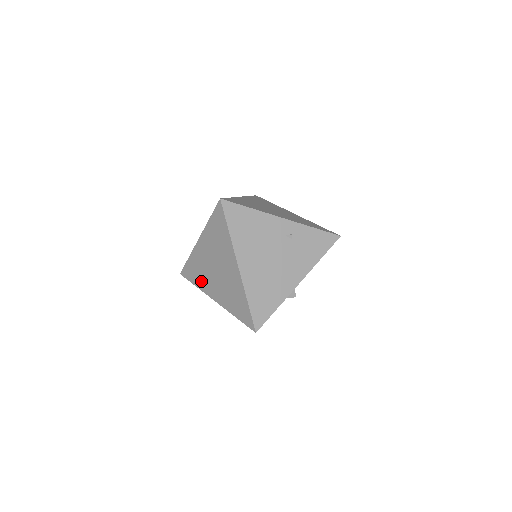
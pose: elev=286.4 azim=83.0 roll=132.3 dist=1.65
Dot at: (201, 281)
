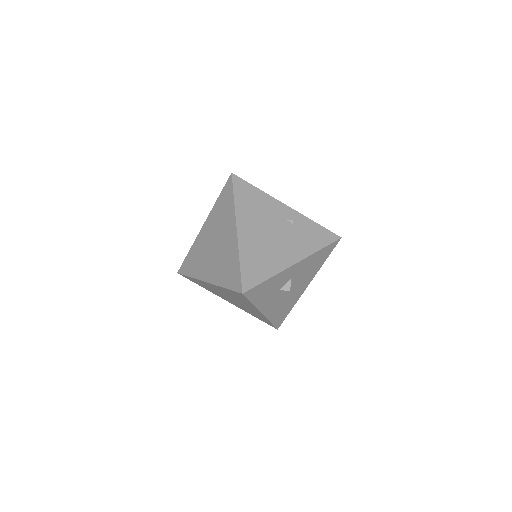
Dot at: (197, 268)
